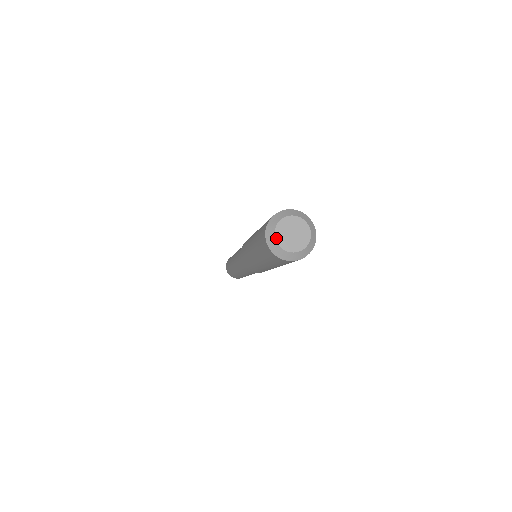
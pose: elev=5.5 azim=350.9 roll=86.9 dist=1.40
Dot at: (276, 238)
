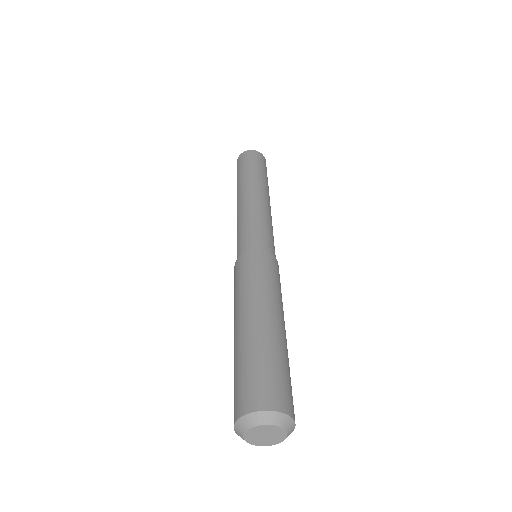
Dot at: (245, 433)
